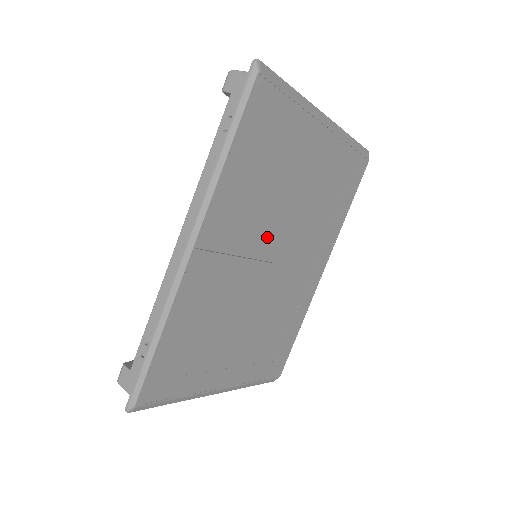
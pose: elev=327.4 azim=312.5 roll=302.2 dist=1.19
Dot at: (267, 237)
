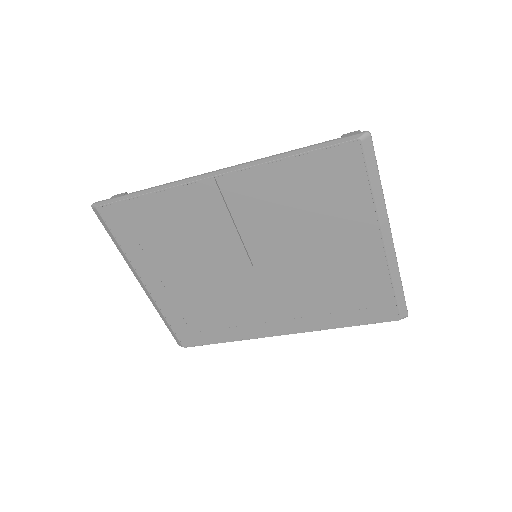
Dot at: (266, 245)
